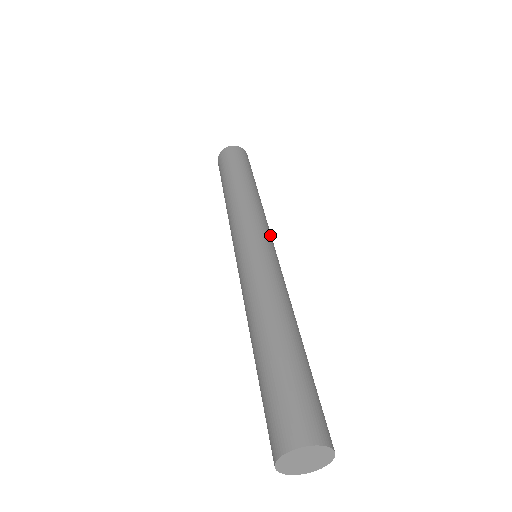
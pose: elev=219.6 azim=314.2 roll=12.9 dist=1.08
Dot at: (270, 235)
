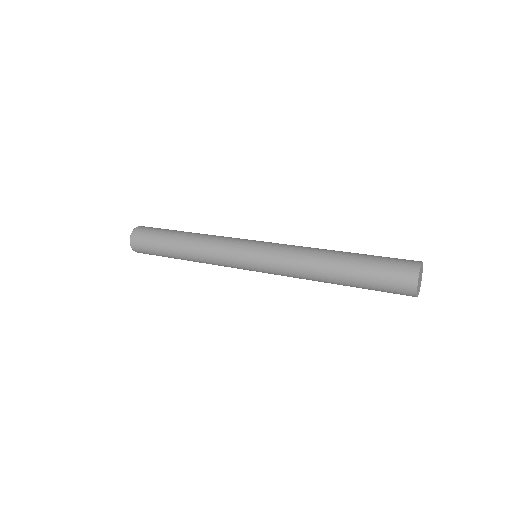
Dot at: occluded
